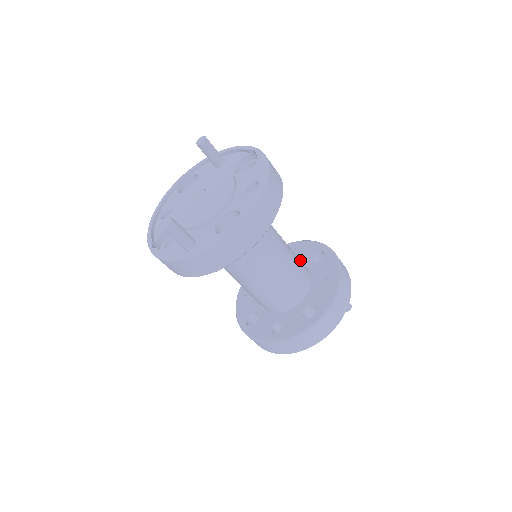
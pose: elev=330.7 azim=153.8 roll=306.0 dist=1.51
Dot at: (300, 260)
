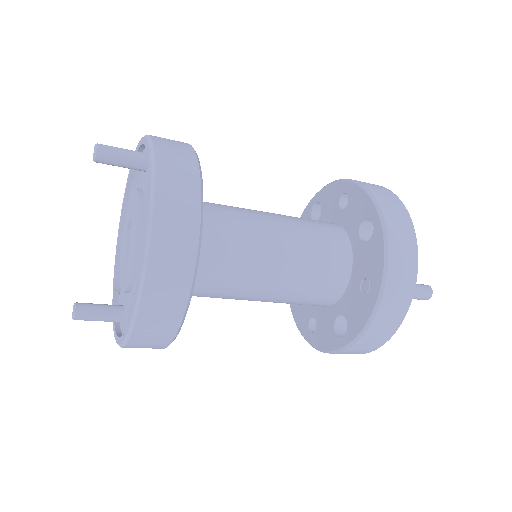
Dot at: (348, 224)
